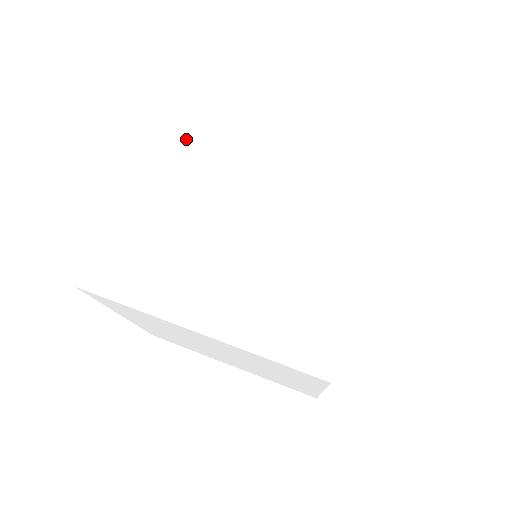
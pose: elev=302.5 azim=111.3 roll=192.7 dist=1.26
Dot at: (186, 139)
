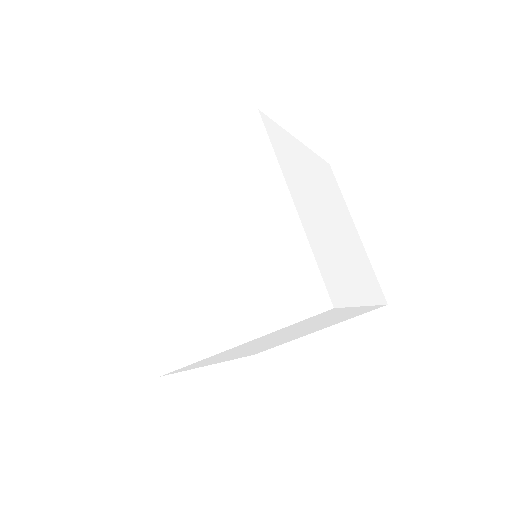
Dot at: (222, 162)
